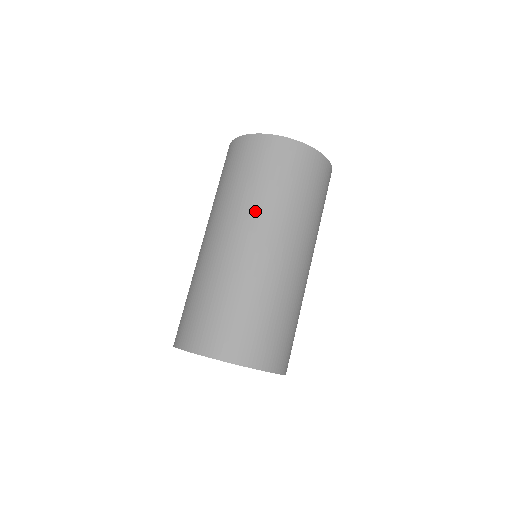
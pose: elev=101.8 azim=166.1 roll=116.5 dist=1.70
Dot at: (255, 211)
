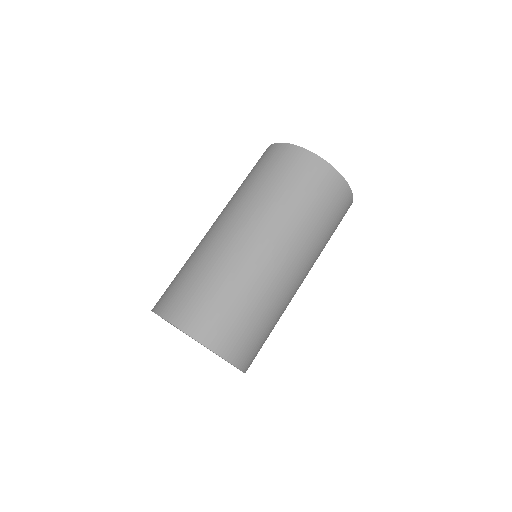
Dot at: (253, 205)
